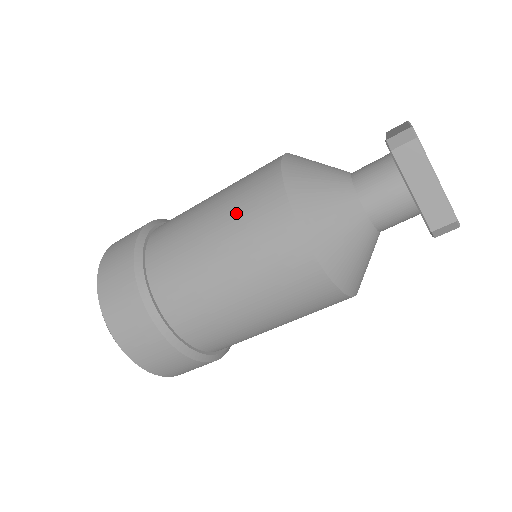
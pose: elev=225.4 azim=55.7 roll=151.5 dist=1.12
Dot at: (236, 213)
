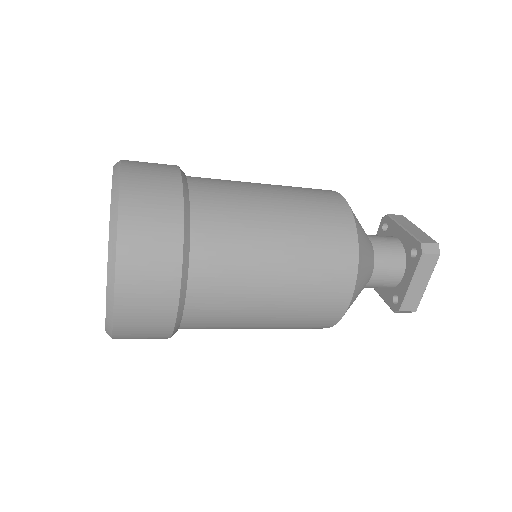
Dot at: (310, 236)
